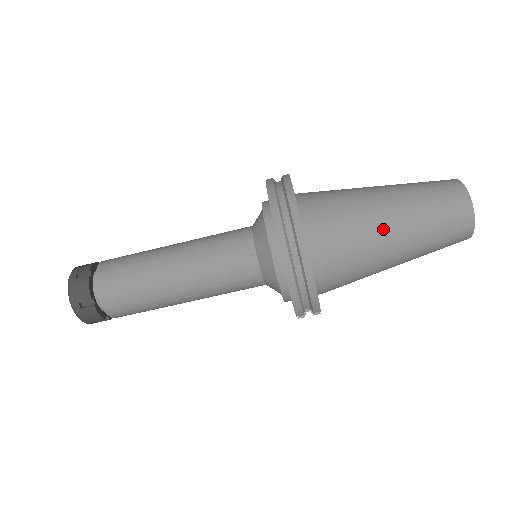
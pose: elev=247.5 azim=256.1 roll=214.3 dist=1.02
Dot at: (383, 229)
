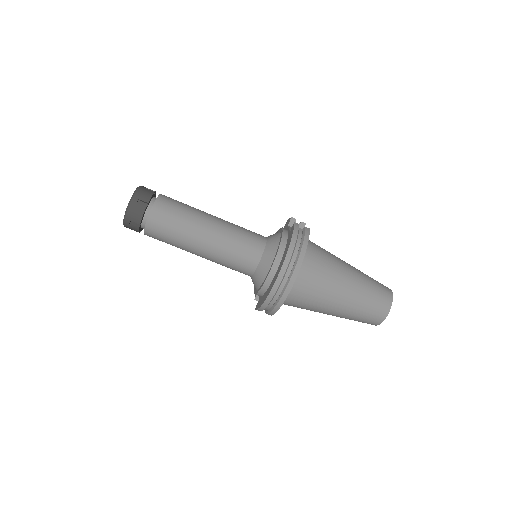
Dot at: (333, 303)
